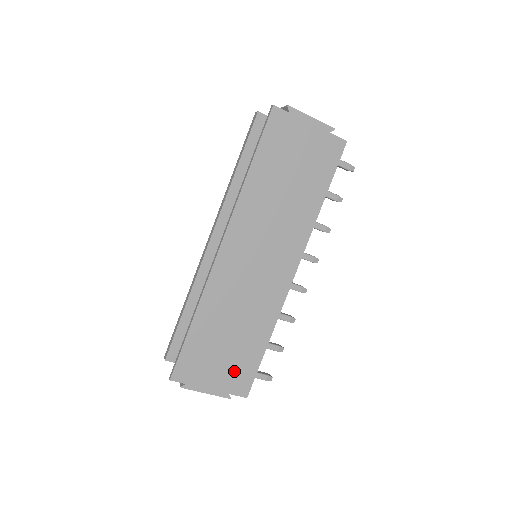
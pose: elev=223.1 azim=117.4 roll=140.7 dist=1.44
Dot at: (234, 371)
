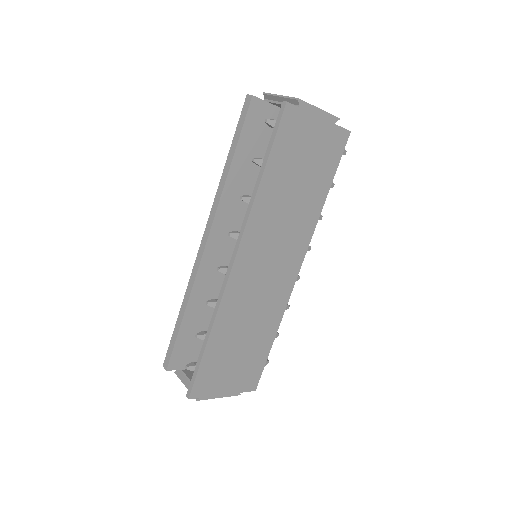
Dot at: (245, 372)
